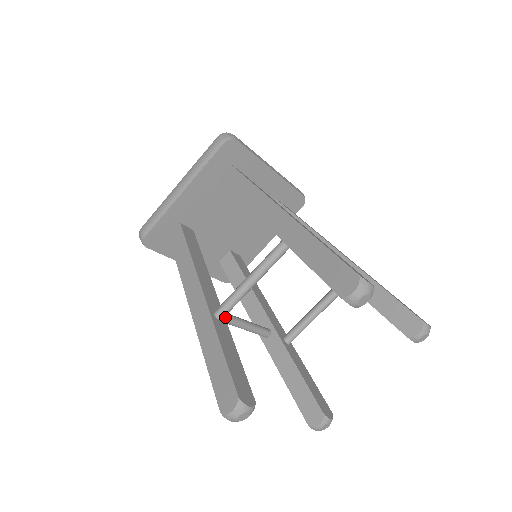
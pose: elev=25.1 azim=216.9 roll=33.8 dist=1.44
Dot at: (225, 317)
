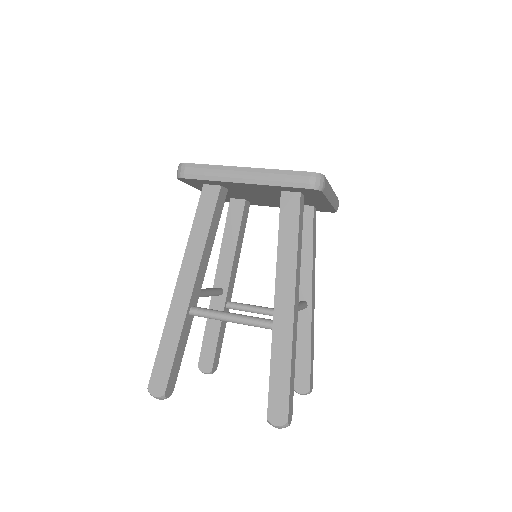
Dot at: occluded
